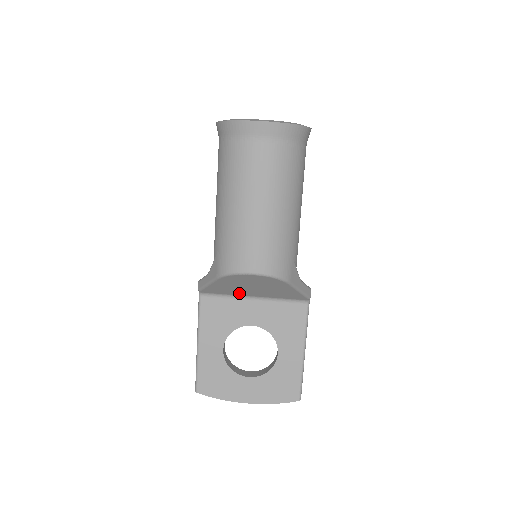
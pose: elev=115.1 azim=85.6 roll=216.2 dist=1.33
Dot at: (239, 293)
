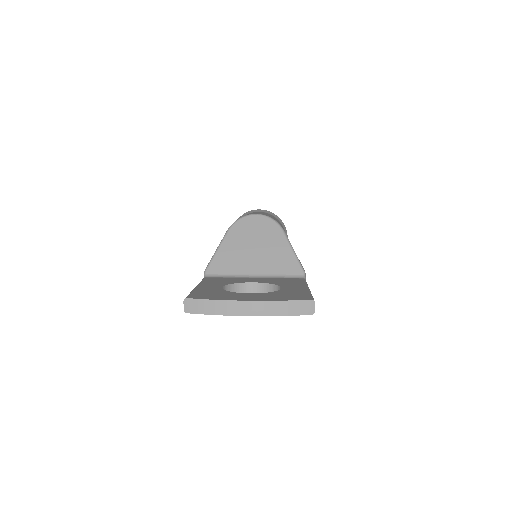
Dot at: (241, 268)
